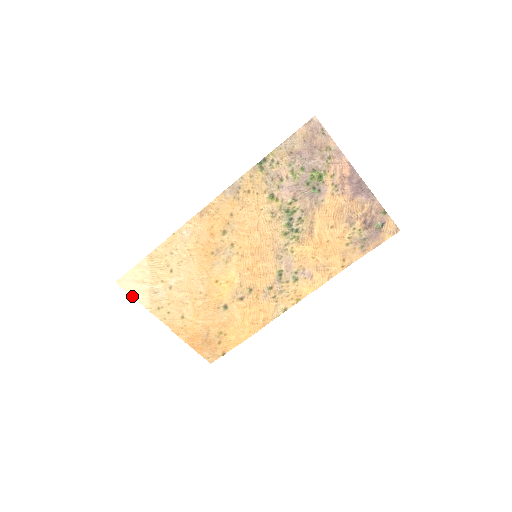
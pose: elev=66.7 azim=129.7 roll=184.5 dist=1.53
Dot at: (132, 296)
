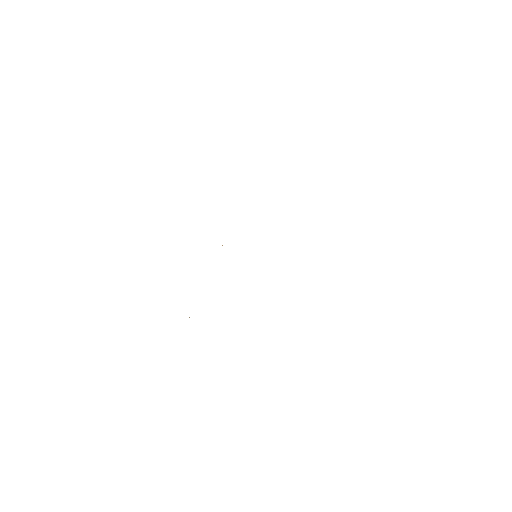
Dot at: occluded
